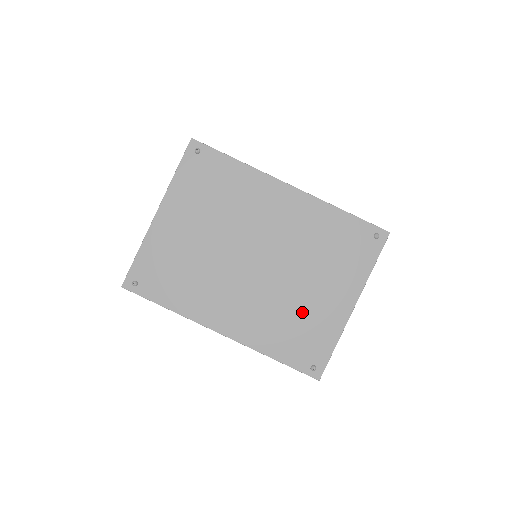
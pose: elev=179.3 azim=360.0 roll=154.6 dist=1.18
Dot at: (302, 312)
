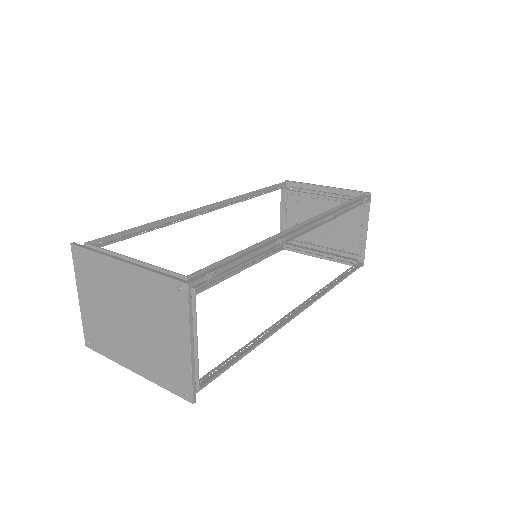
Dot at: (165, 354)
